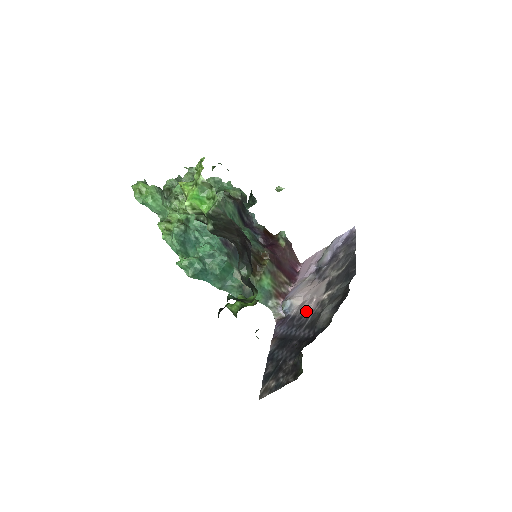
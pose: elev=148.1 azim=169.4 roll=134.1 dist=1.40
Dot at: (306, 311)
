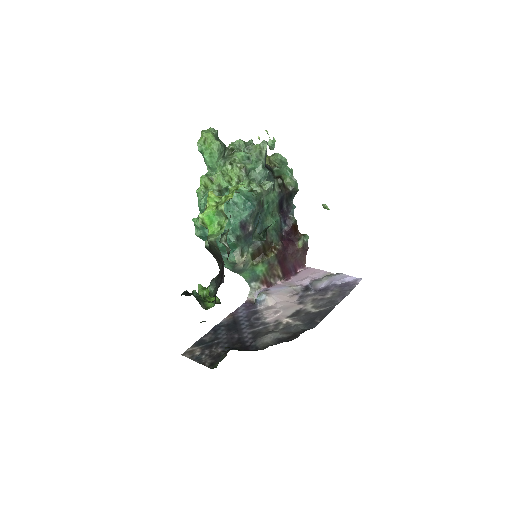
Dot at: (266, 318)
